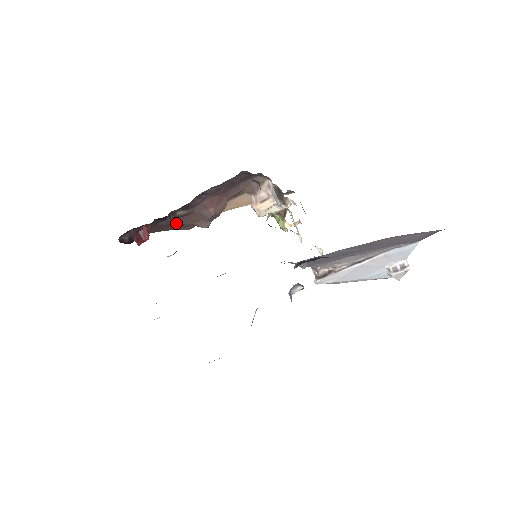
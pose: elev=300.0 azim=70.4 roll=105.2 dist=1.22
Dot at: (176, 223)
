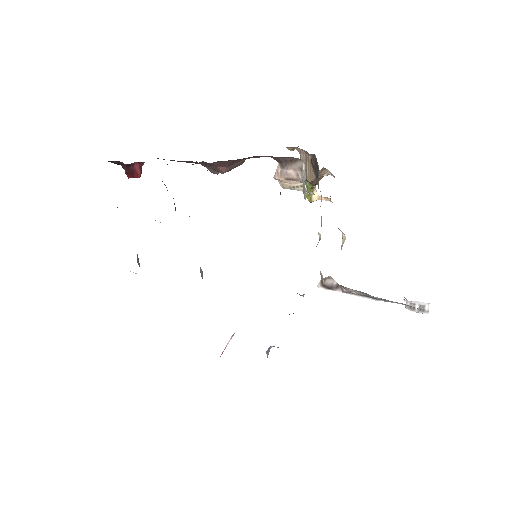
Dot at: (178, 161)
